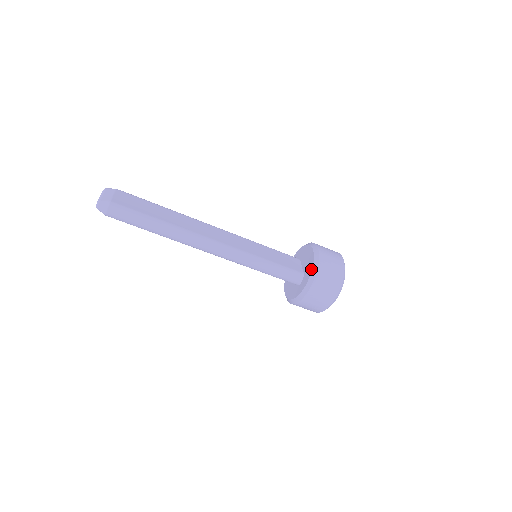
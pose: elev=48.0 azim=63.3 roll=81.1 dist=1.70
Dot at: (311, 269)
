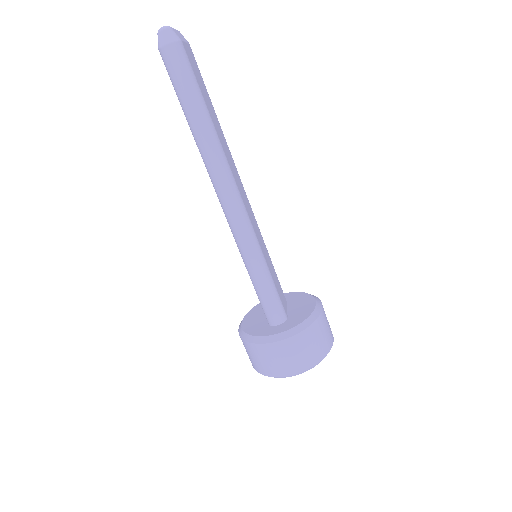
Dot at: (304, 318)
